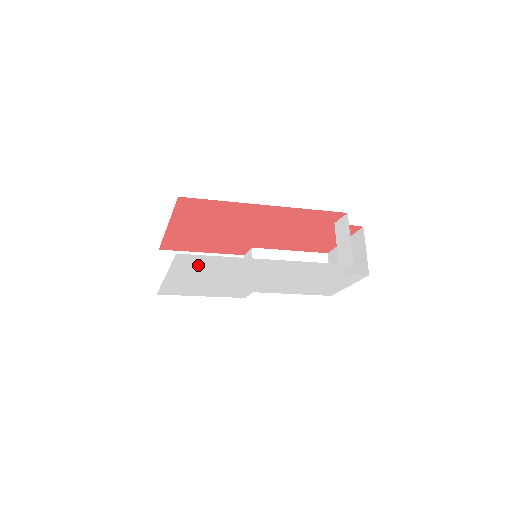
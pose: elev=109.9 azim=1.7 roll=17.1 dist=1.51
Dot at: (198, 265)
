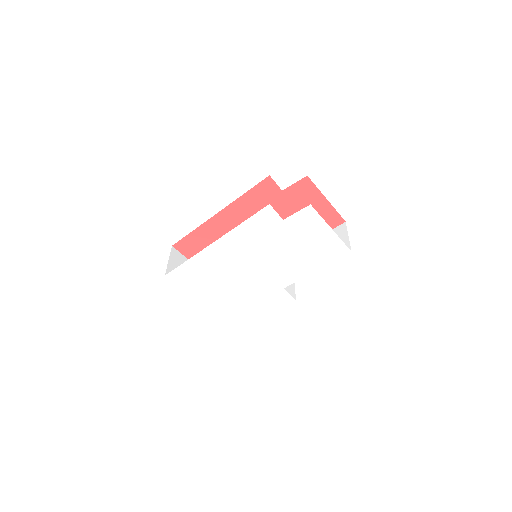
Dot at: (194, 279)
